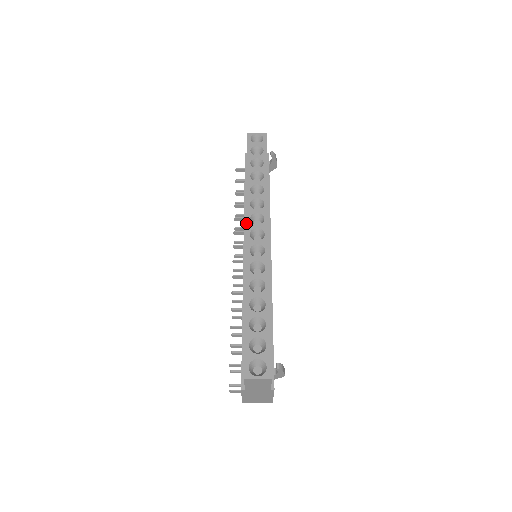
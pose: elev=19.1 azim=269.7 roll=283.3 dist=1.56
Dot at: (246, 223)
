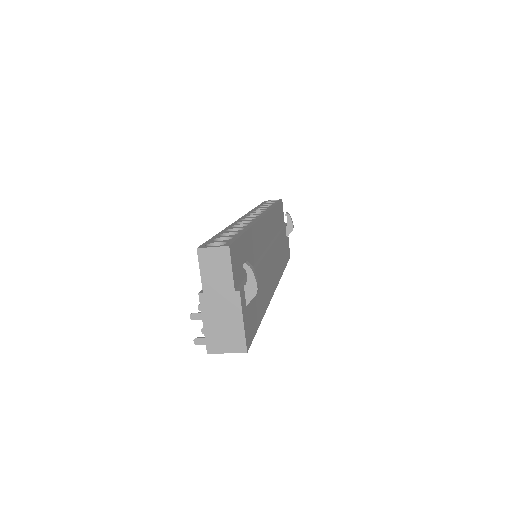
Dot at: (244, 215)
